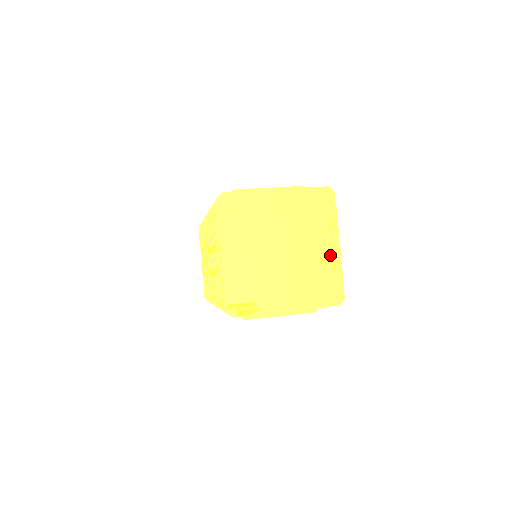
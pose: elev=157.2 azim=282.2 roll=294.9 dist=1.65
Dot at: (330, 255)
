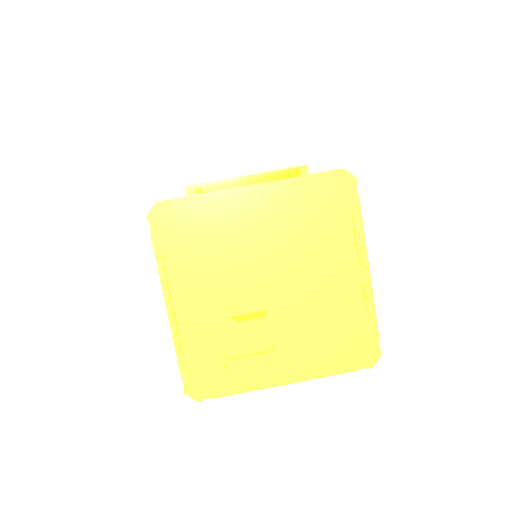
Dot at: (352, 287)
